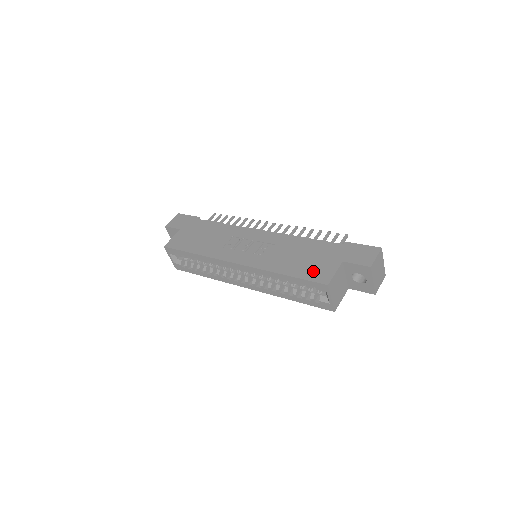
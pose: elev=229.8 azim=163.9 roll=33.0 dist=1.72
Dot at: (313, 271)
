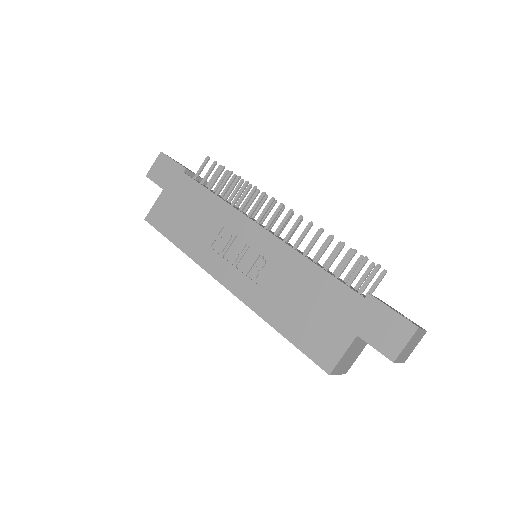
Dot at: (315, 340)
